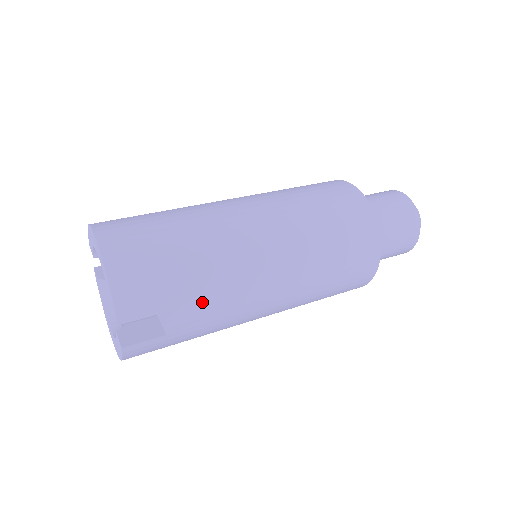
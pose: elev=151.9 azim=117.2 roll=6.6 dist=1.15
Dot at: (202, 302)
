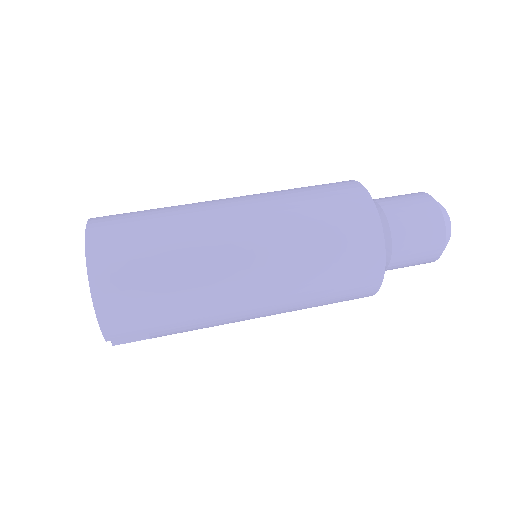
Dot at: (184, 327)
